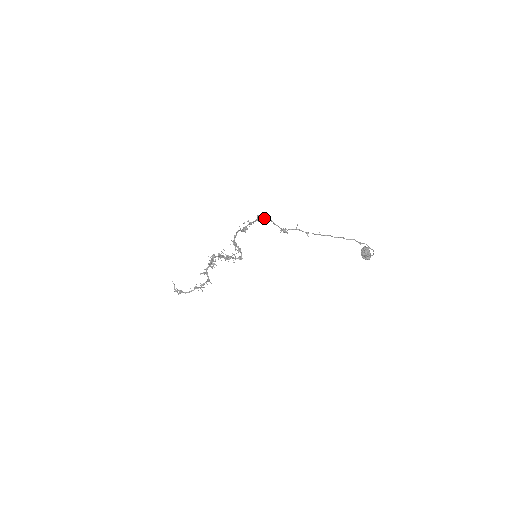
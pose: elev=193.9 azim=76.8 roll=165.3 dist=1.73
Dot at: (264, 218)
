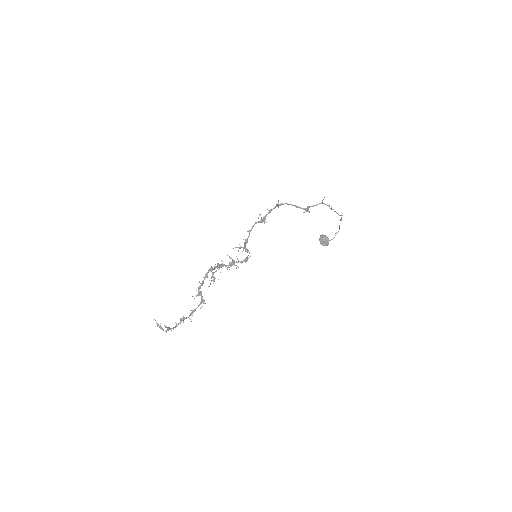
Dot at: (282, 203)
